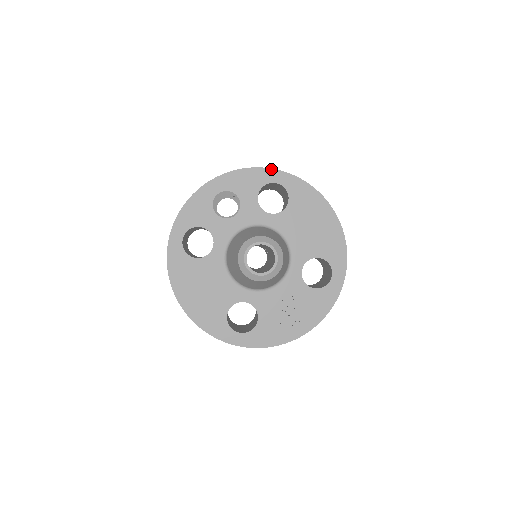
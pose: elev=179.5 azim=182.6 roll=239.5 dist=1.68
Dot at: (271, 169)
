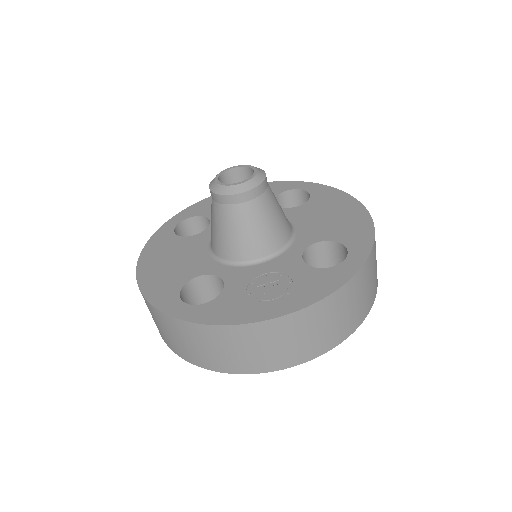
Dot at: (298, 181)
